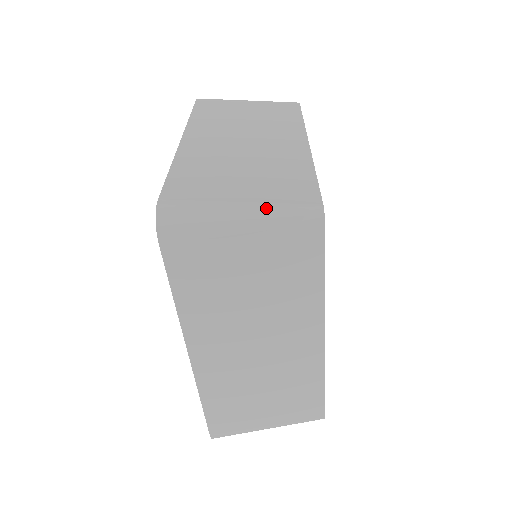
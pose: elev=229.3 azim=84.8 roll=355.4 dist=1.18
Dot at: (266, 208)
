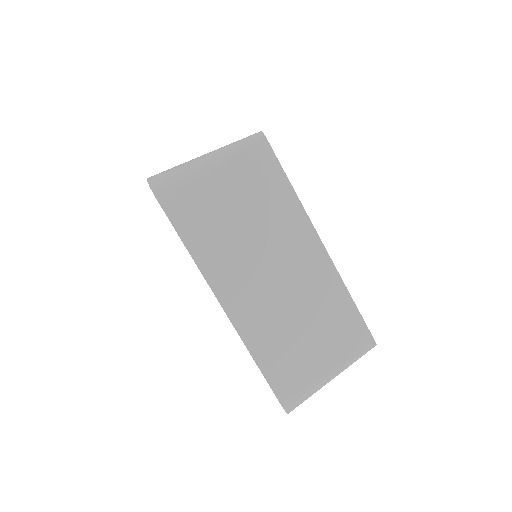
Dot at: (222, 148)
